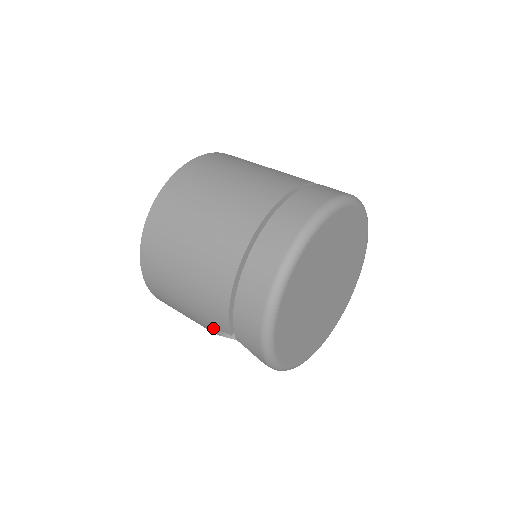
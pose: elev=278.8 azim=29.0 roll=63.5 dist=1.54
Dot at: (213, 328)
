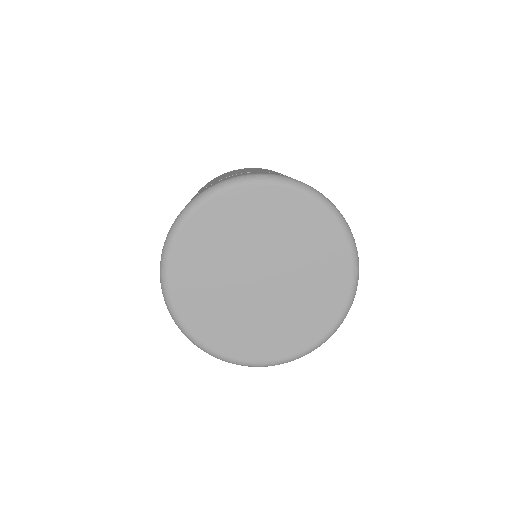
Dot at: occluded
